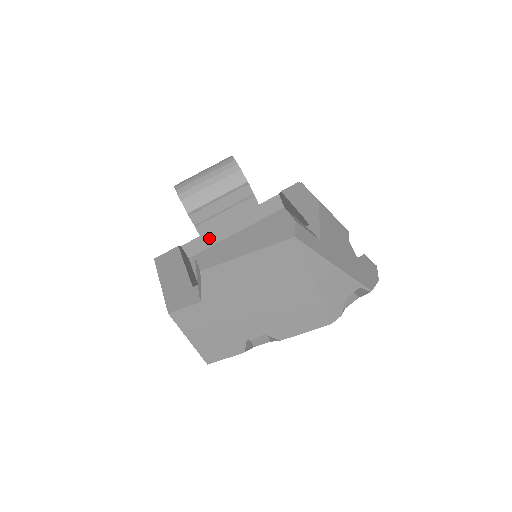
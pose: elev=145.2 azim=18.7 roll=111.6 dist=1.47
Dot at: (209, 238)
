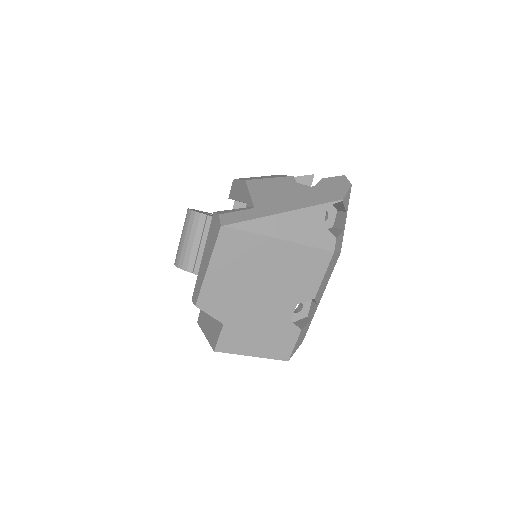
Dot at: occluded
